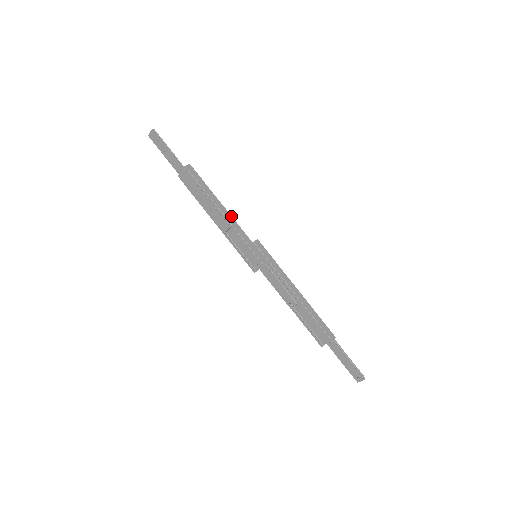
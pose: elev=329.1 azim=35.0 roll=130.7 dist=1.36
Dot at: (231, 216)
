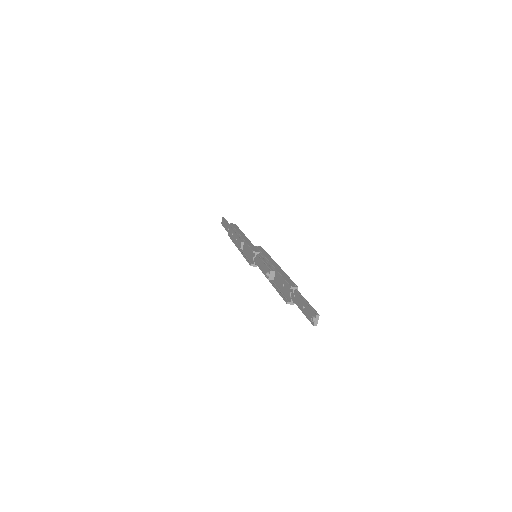
Dot at: occluded
